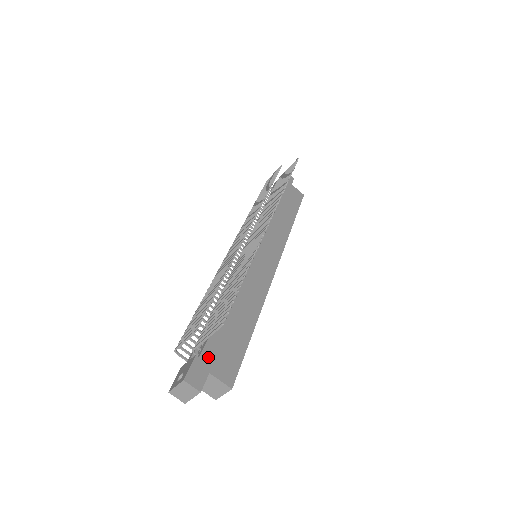
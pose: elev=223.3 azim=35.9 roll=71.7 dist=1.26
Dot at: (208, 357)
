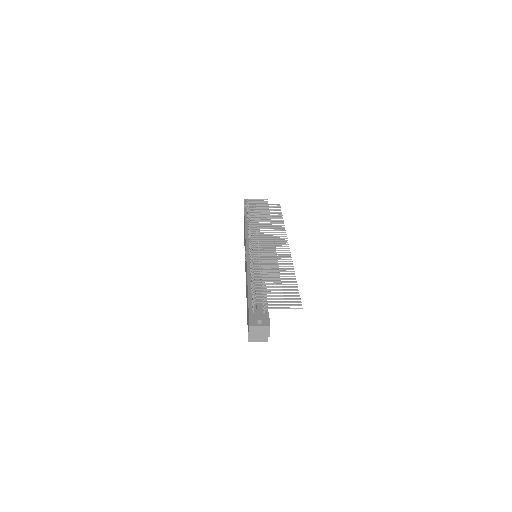
Dot at: occluded
